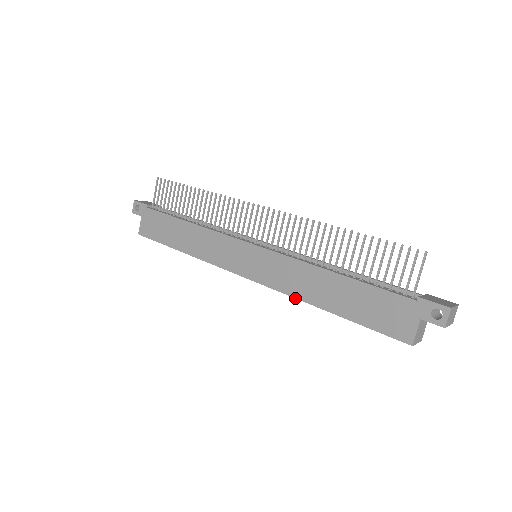
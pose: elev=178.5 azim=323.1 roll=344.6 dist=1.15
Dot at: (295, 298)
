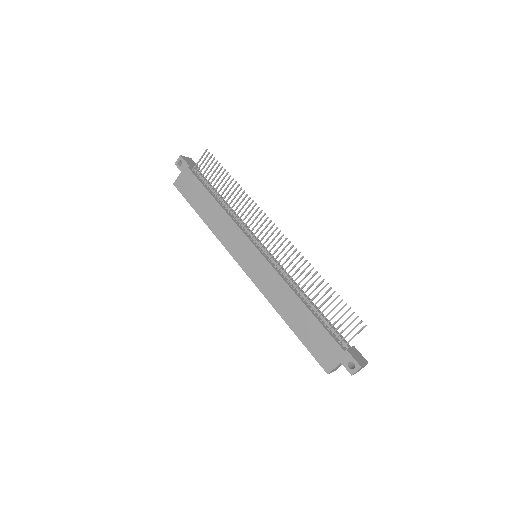
Dot at: (270, 303)
